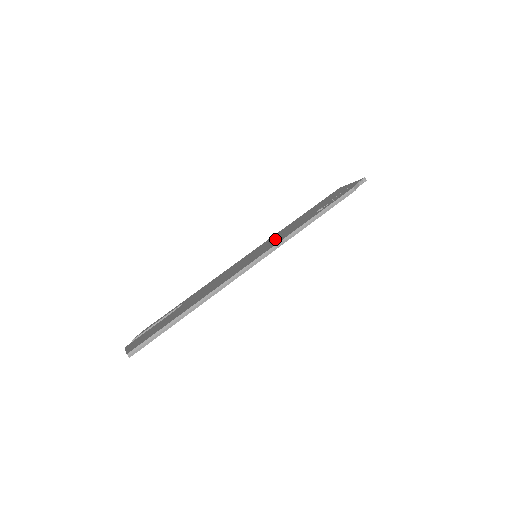
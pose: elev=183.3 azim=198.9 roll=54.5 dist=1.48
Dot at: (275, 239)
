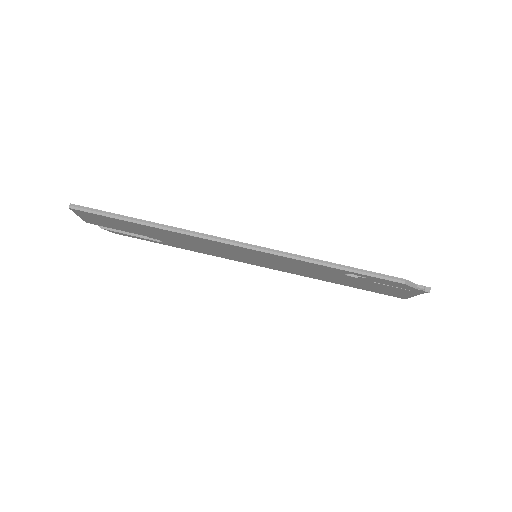
Dot at: occluded
